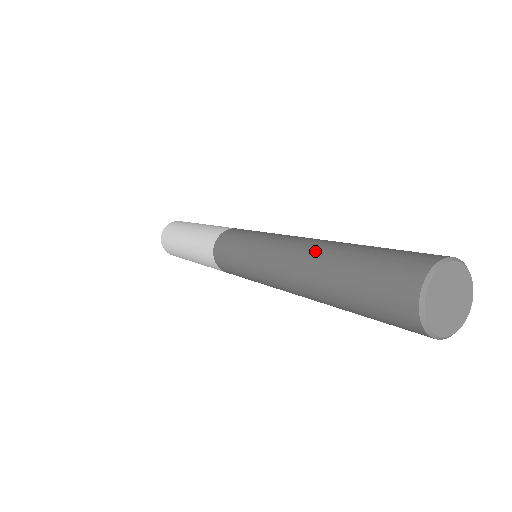
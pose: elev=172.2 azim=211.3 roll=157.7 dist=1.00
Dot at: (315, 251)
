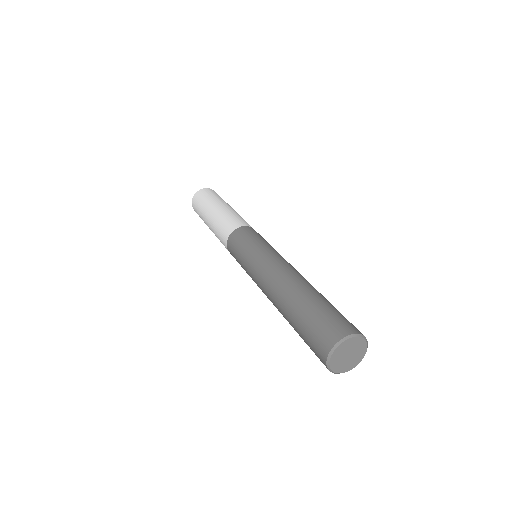
Dot at: (288, 287)
